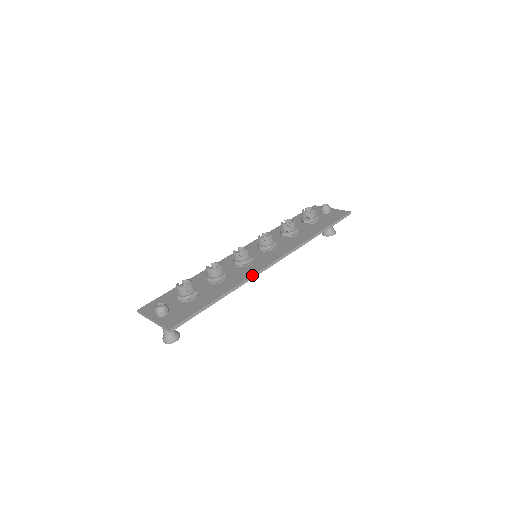
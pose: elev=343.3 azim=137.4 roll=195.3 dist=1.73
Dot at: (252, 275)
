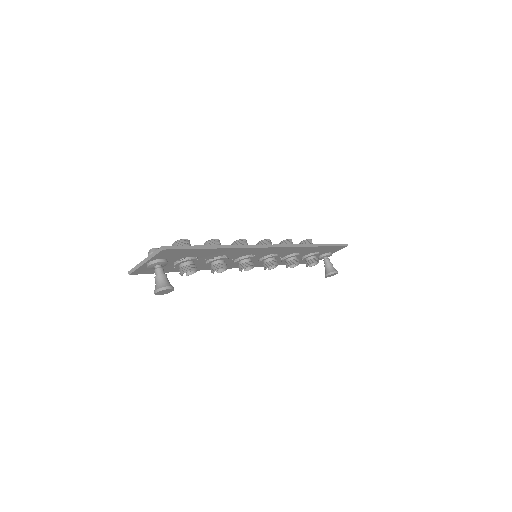
Dot at: (252, 245)
